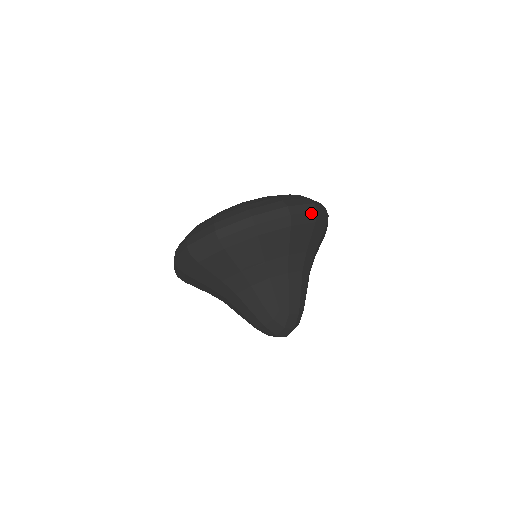
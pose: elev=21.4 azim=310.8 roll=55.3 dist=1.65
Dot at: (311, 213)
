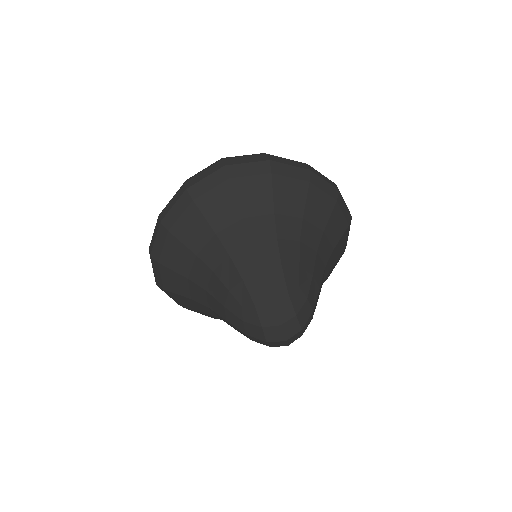
Dot at: (349, 212)
